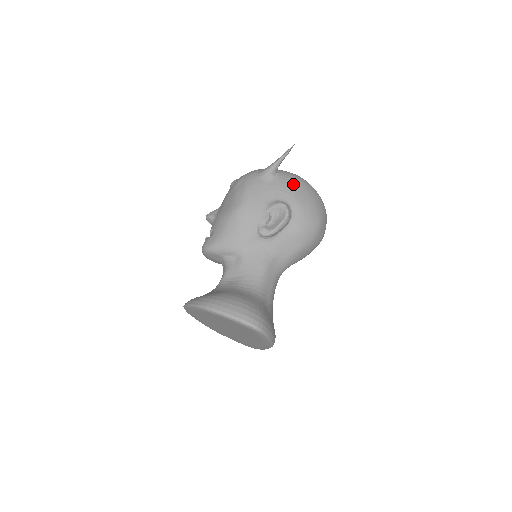
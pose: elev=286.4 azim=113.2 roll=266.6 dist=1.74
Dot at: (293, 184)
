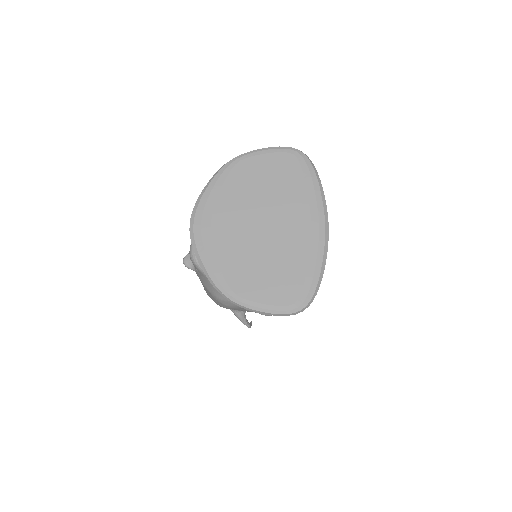
Dot at: occluded
